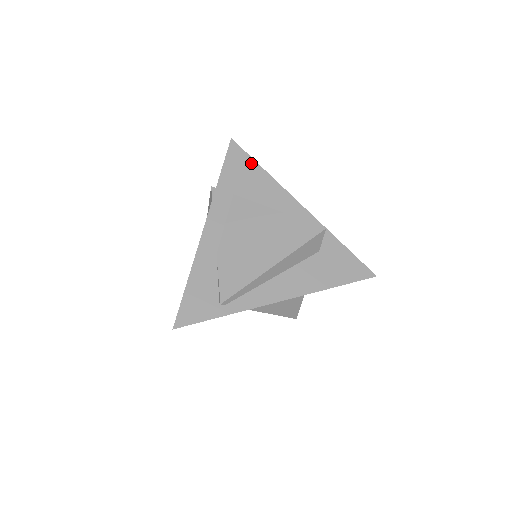
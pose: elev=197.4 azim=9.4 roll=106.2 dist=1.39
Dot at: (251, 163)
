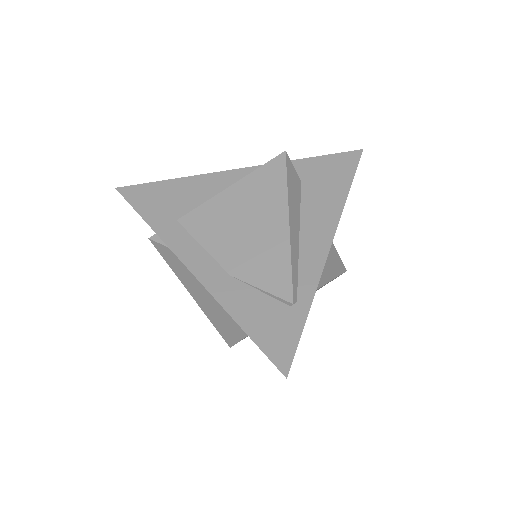
Dot at: (157, 186)
